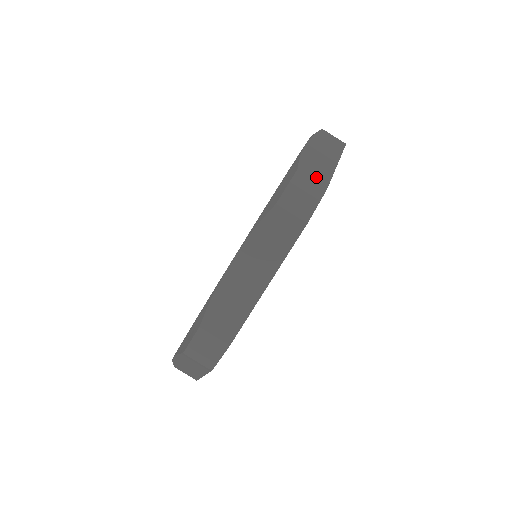
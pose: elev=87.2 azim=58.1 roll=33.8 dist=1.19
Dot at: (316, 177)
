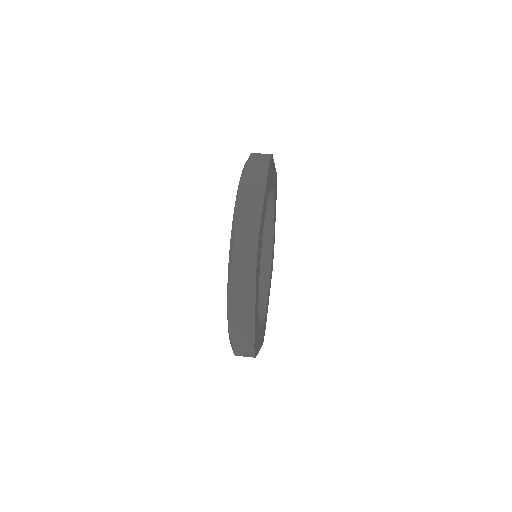
Dot at: occluded
